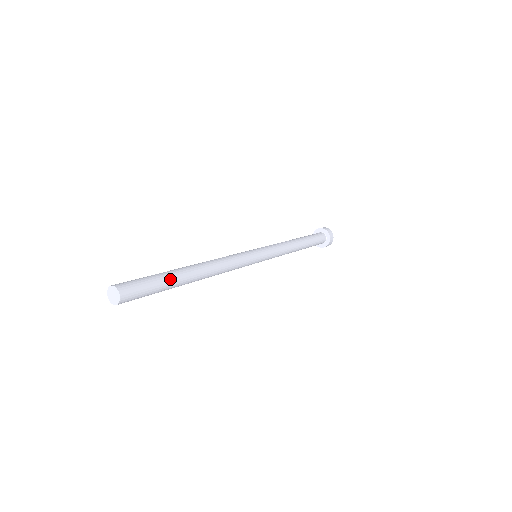
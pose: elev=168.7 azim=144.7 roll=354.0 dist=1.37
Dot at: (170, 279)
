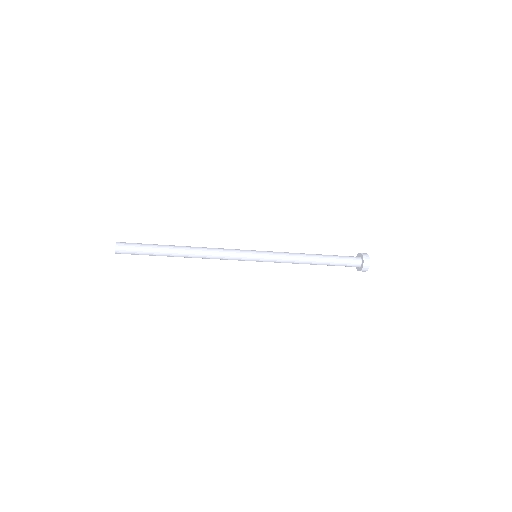
Dot at: (157, 246)
